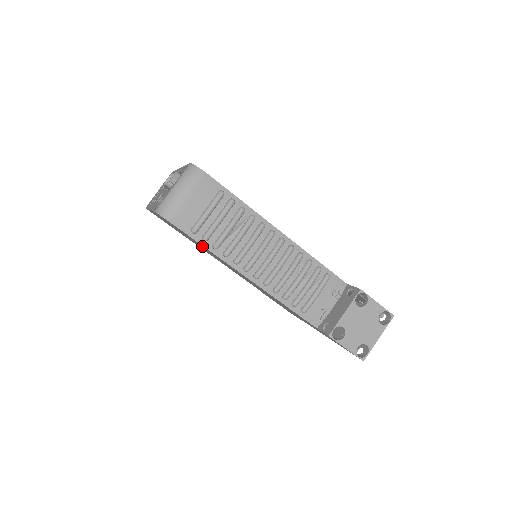
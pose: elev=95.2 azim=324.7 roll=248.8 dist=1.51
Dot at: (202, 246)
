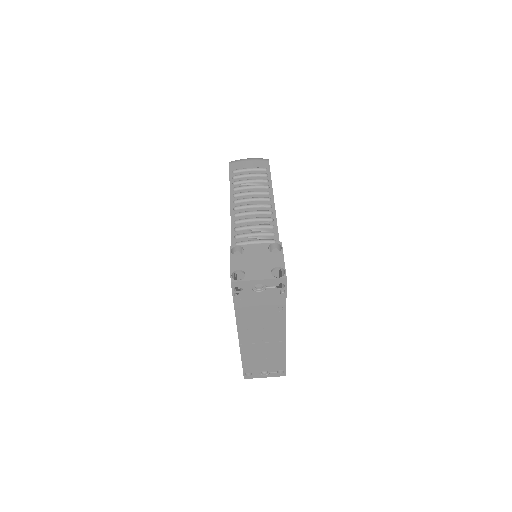
Dot at: occluded
